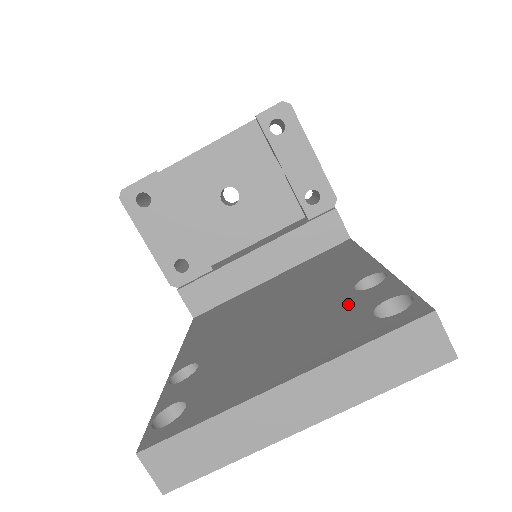
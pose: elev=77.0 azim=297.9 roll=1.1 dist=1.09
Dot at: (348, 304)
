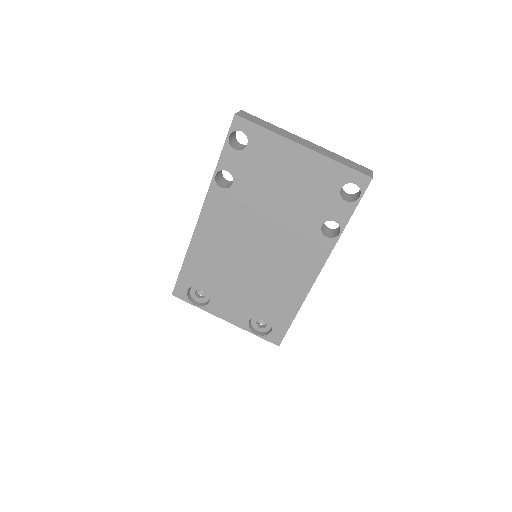
Dot at: occluded
